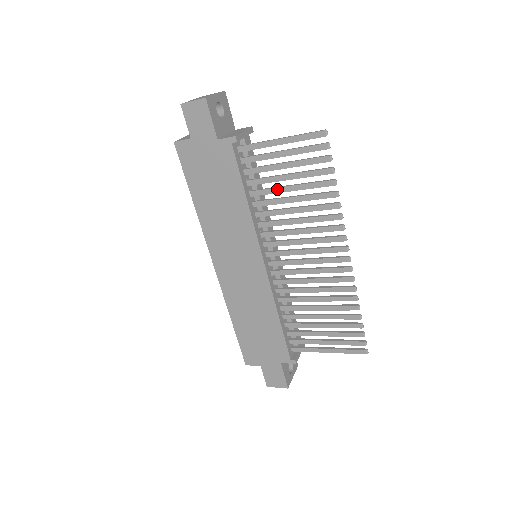
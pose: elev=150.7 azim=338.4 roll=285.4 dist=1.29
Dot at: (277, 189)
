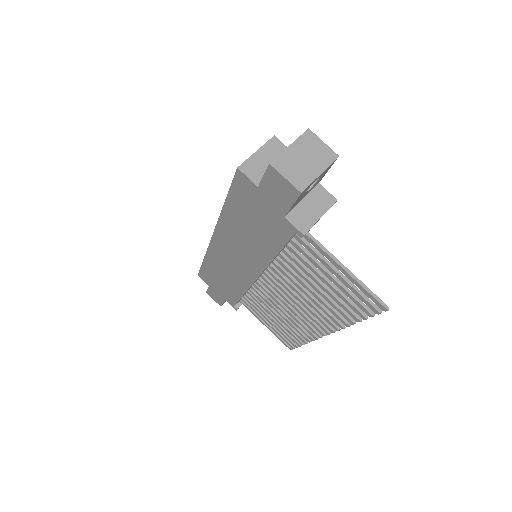
Dot at: (309, 274)
